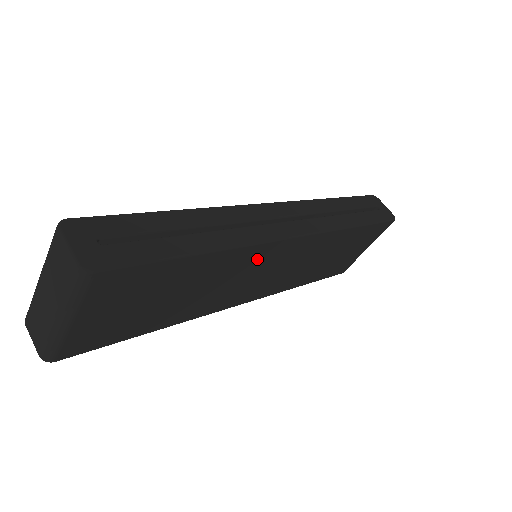
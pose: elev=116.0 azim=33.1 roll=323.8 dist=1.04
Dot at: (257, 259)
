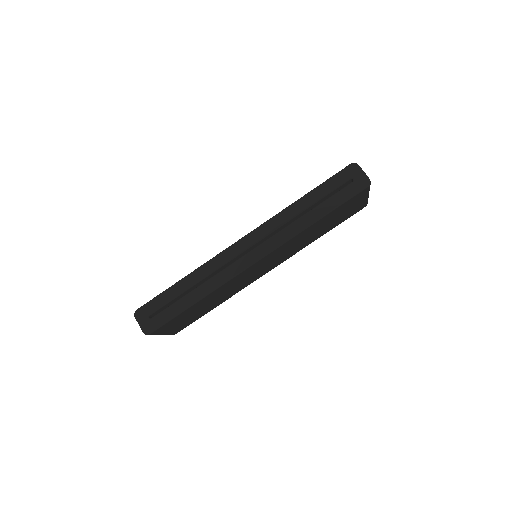
Dot at: (239, 278)
